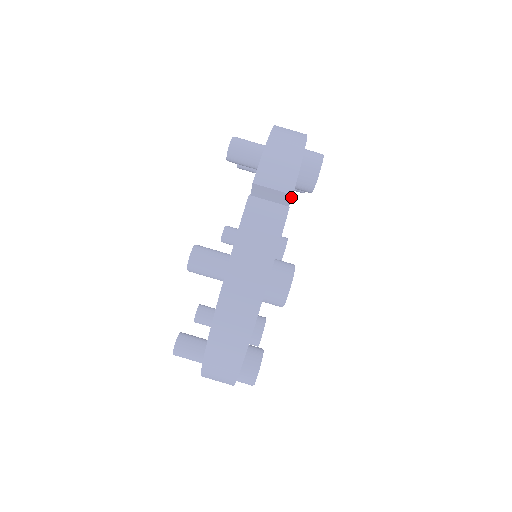
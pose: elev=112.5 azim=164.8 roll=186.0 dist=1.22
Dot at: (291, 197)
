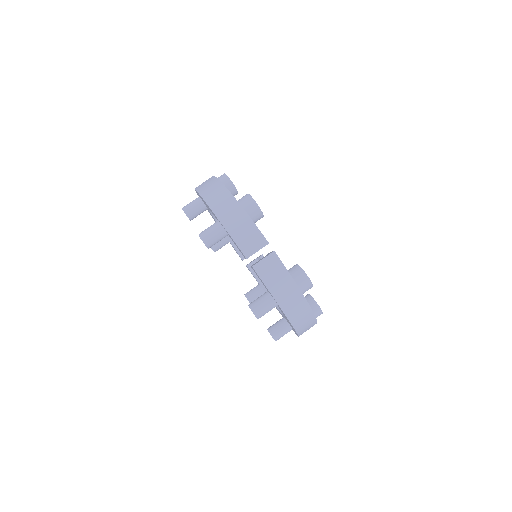
Dot at: occluded
